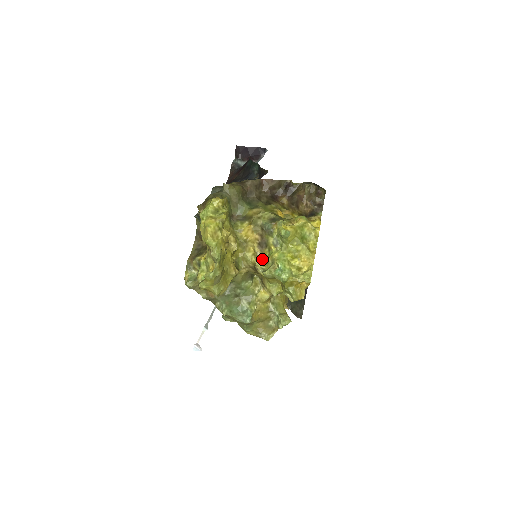
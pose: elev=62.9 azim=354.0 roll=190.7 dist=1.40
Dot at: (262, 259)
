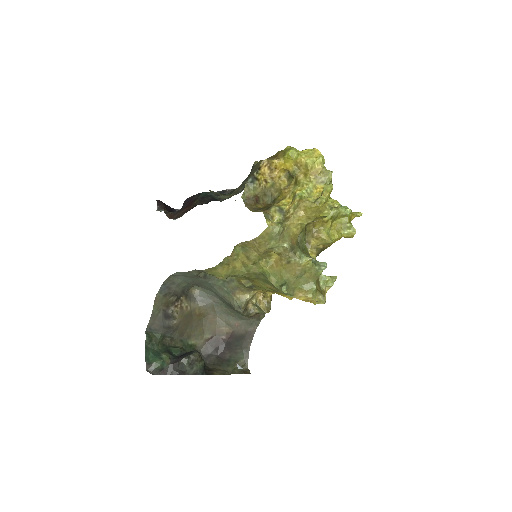
Dot at: occluded
